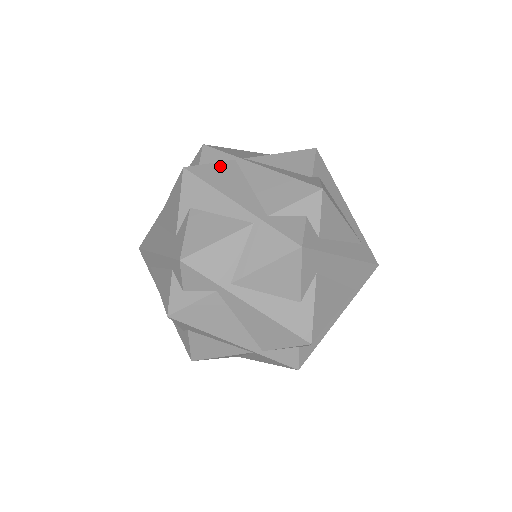
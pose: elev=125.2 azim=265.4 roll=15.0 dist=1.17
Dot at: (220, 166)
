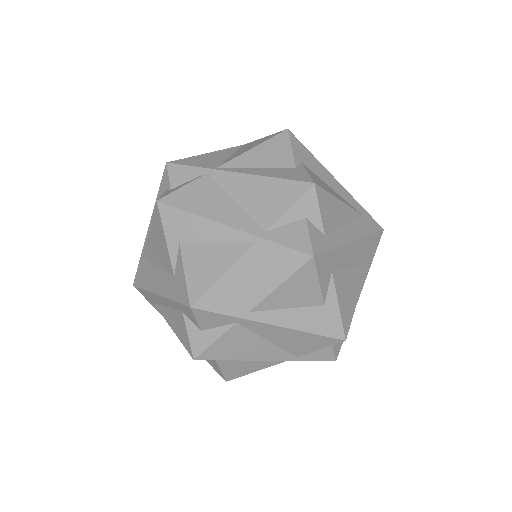
Dot at: (195, 186)
